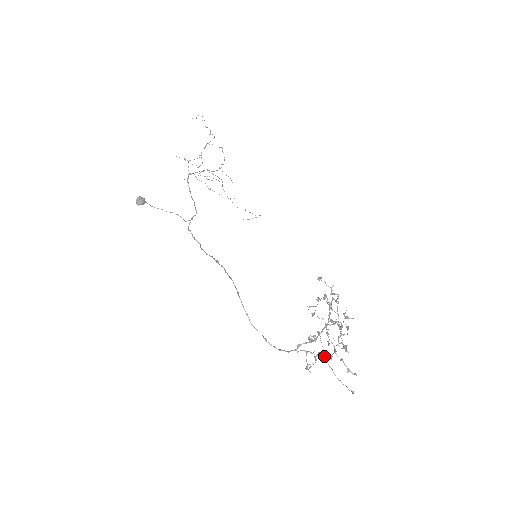
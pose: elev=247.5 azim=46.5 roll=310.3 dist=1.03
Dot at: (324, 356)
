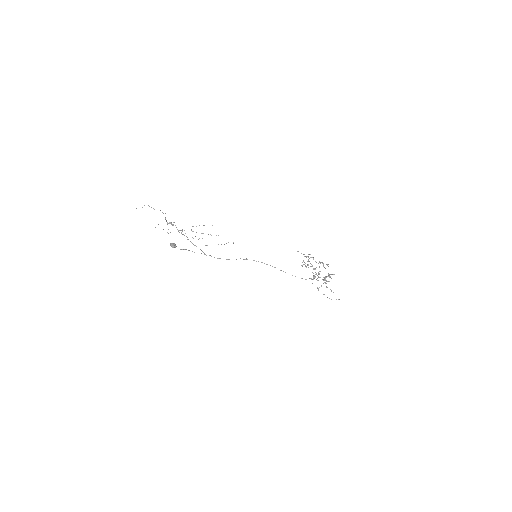
Dot at: (324, 282)
